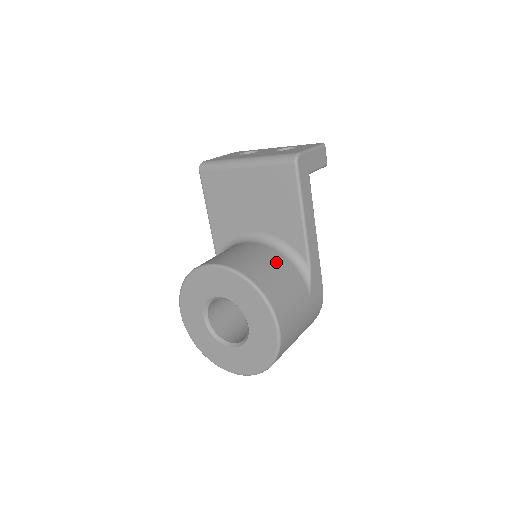
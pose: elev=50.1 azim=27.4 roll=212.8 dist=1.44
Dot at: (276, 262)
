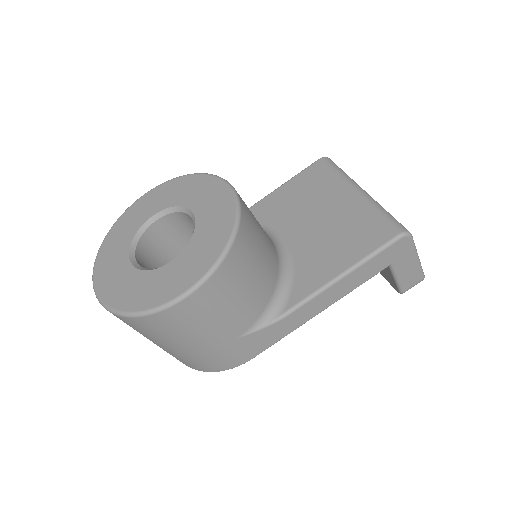
Dot at: (267, 269)
